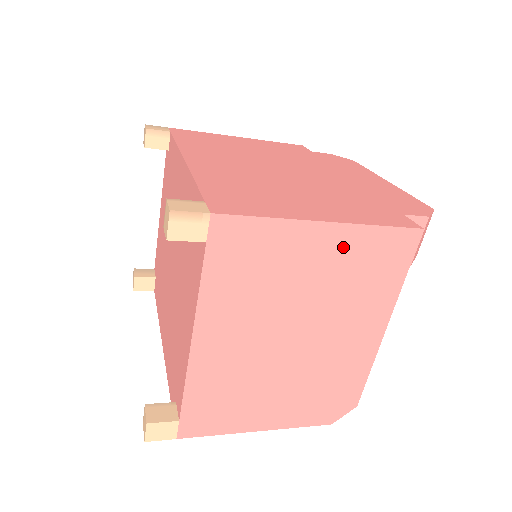
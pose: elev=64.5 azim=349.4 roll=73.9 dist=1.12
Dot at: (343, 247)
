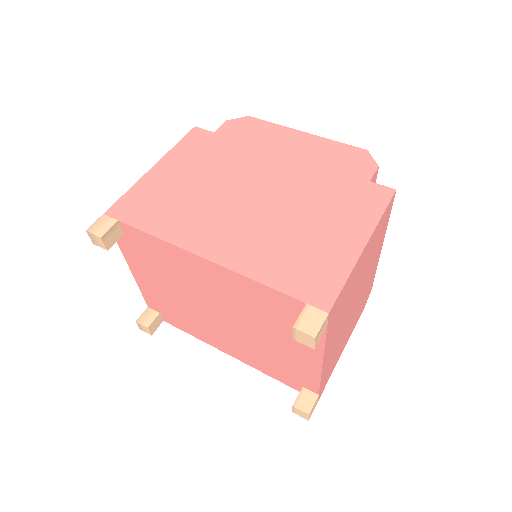
Dot at: (371, 244)
